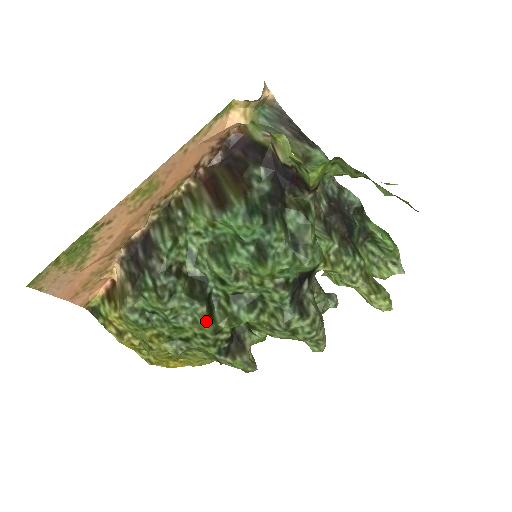
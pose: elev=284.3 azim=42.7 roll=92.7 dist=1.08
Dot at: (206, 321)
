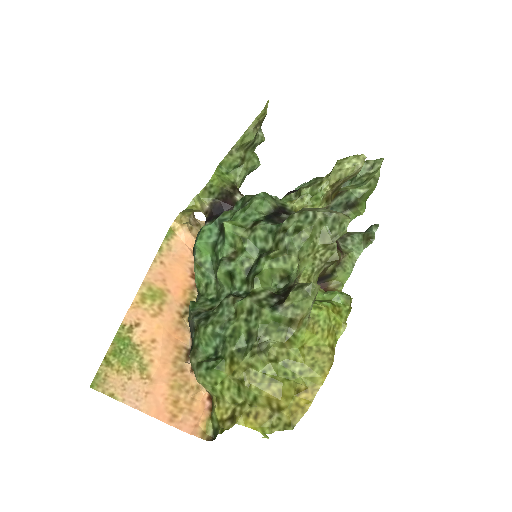
Dot at: (238, 300)
